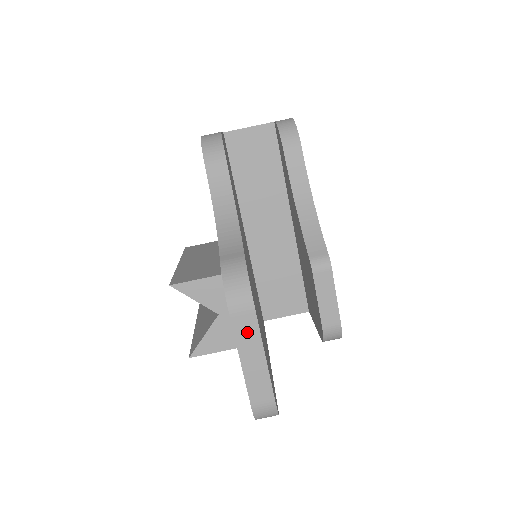
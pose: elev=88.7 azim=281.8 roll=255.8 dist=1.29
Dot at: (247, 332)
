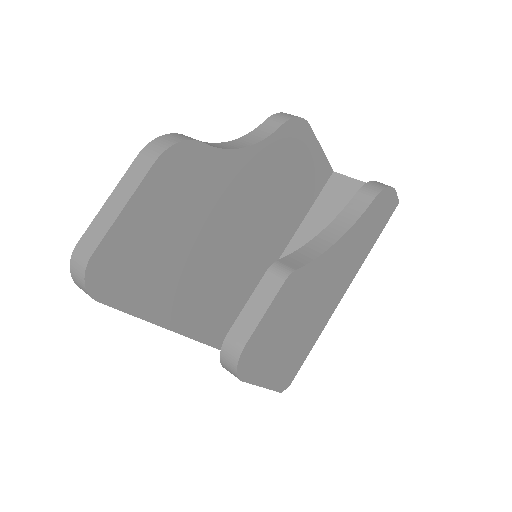
Dot at: (134, 176)
